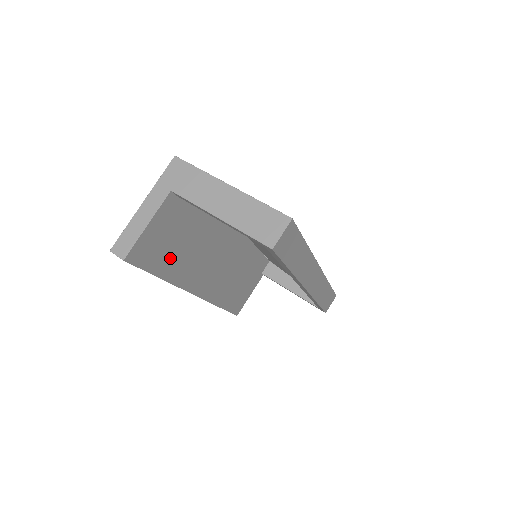
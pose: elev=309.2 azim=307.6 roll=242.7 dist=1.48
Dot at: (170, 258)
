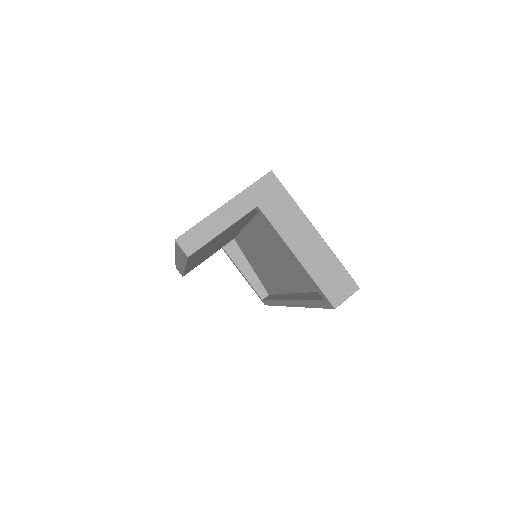
Dot at: (205, 249)
